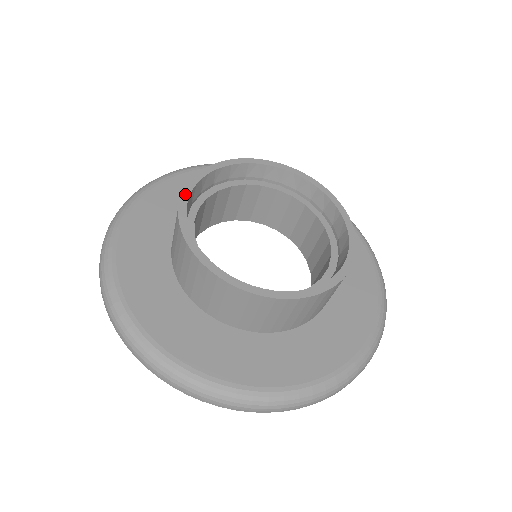
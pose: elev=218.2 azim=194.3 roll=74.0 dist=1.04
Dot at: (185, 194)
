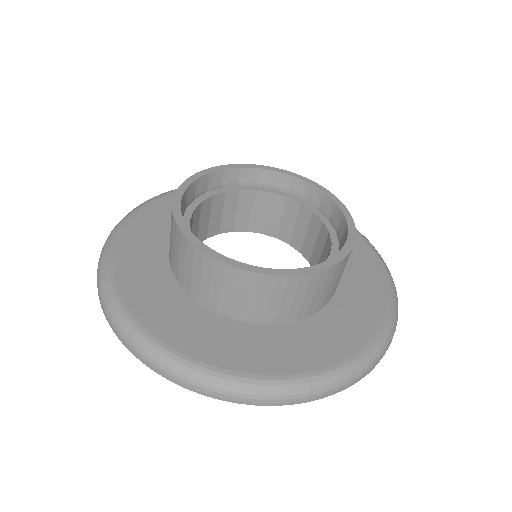
Dot at: (198, 174)
